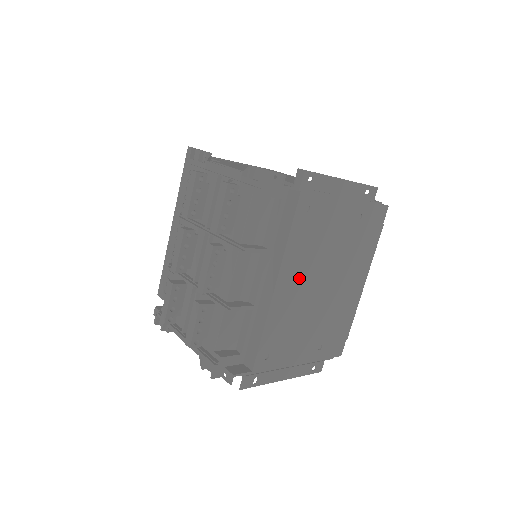
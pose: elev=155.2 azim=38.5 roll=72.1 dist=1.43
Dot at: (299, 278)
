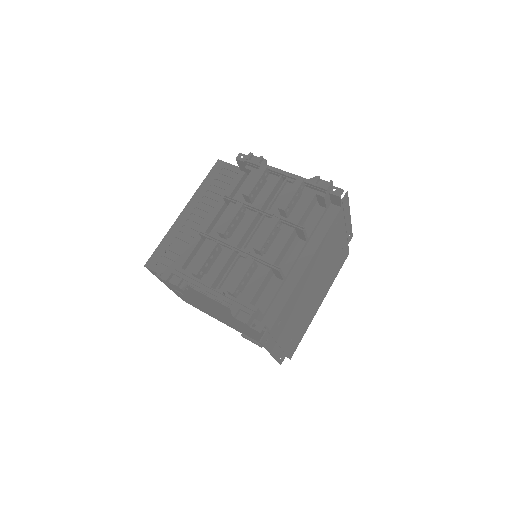
Dot at: (313, 271)
